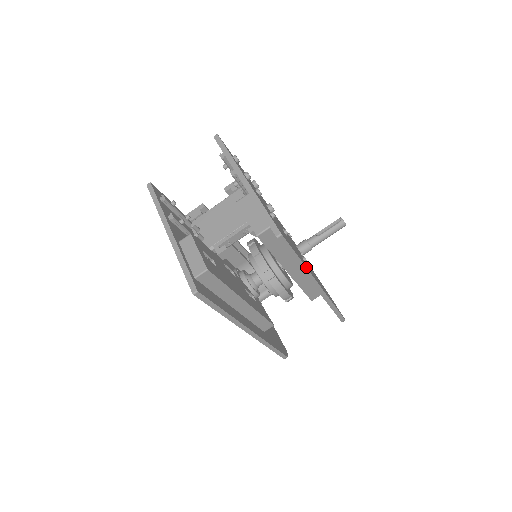
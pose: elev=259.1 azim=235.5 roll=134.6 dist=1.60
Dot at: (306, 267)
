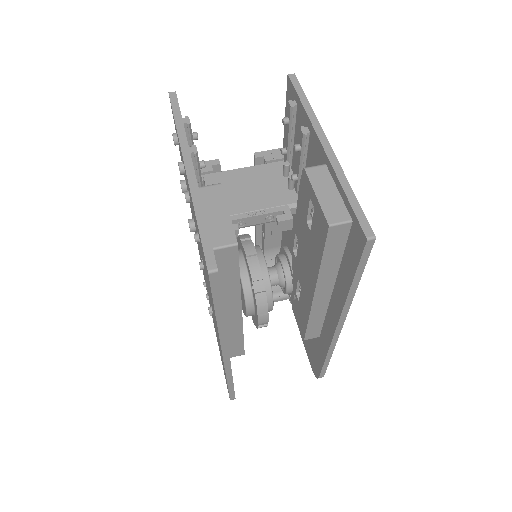
Dot at: (353, 297)
